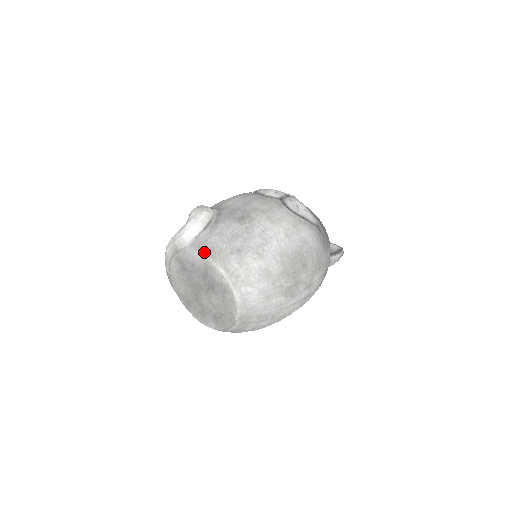
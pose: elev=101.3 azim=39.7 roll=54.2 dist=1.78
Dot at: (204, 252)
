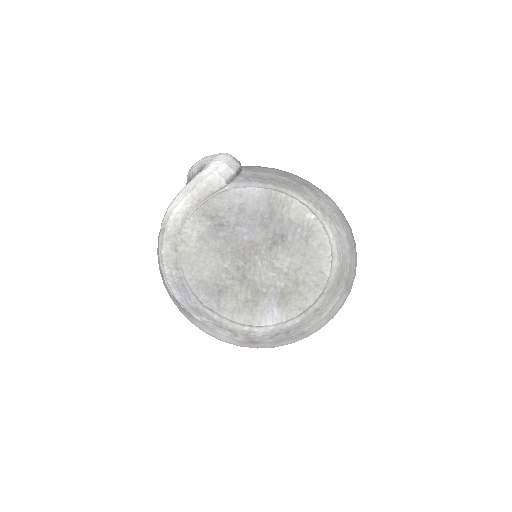
Dot at: (263, 184)
